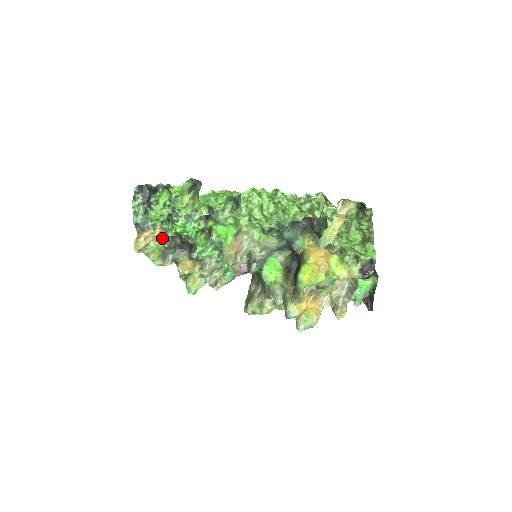
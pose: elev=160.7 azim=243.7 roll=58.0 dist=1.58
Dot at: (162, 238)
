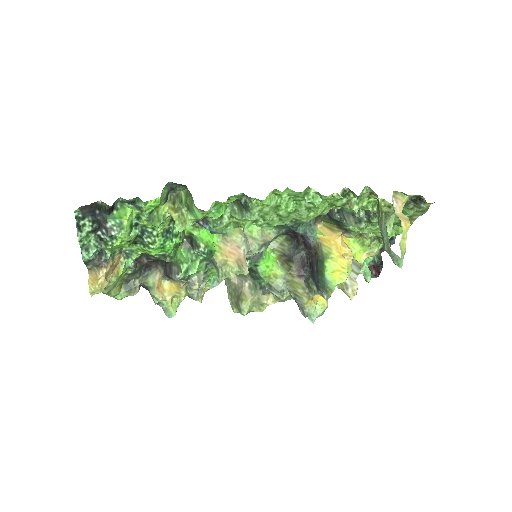
Dot at: (124, 265)
